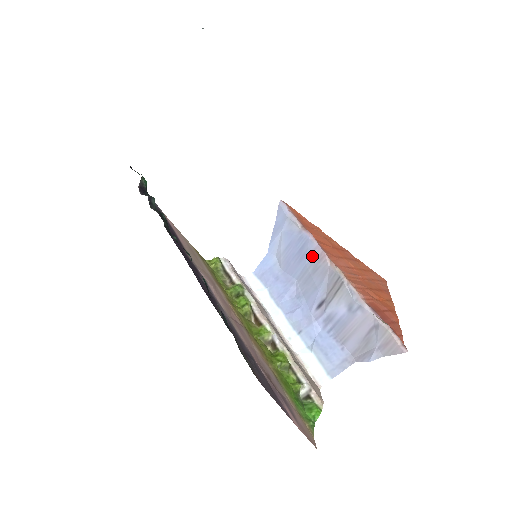
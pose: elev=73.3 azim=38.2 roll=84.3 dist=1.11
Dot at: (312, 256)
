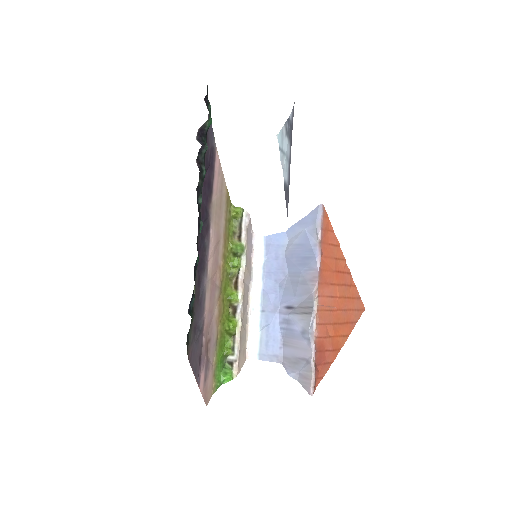
Dot at: (309, 271)
